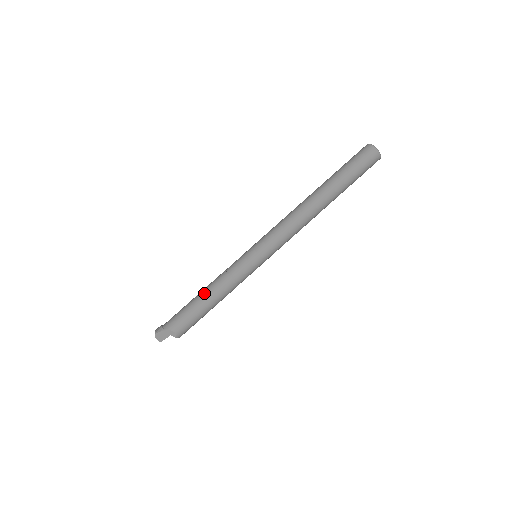
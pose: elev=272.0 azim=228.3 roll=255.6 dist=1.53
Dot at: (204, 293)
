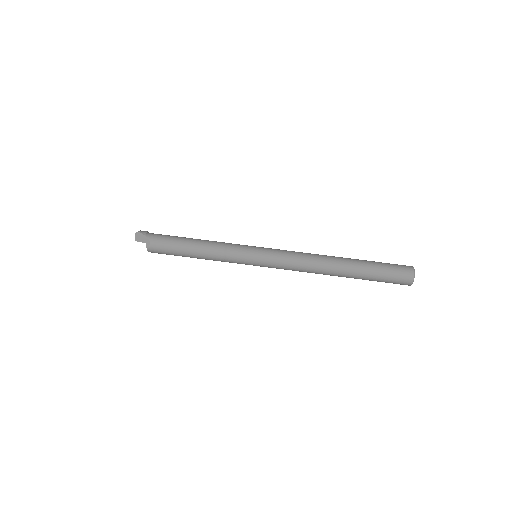
Dot at: (196, 241)
